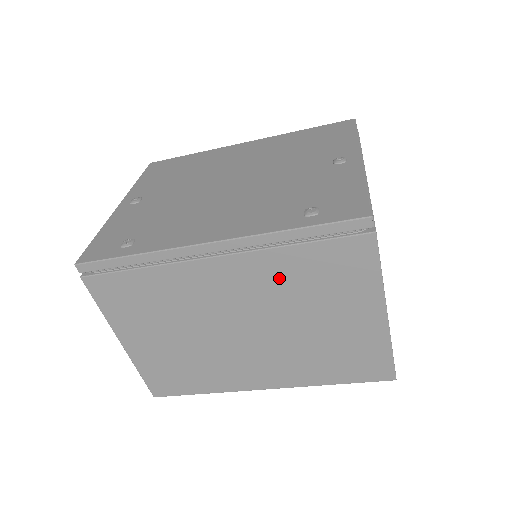
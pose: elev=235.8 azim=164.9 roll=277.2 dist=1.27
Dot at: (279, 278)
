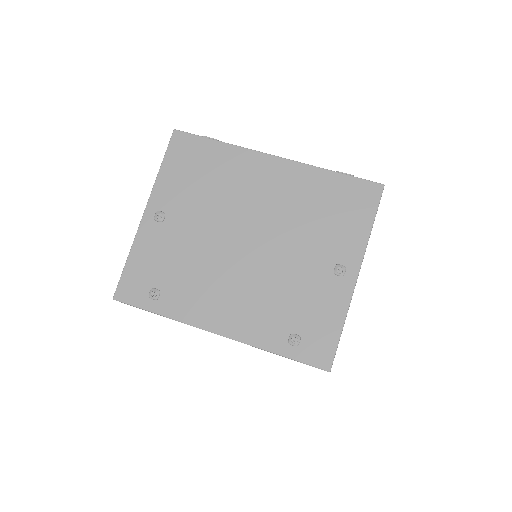
Dot at: occluded
